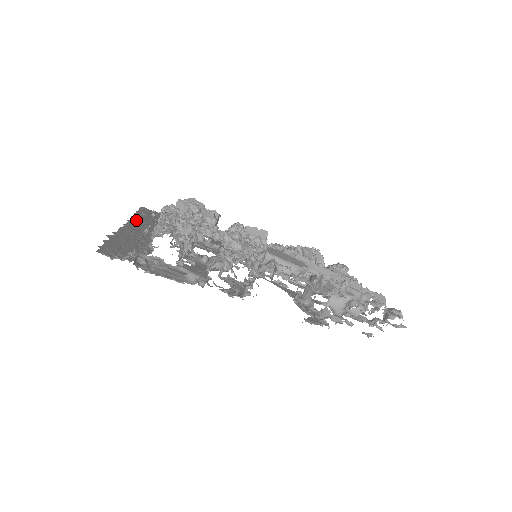
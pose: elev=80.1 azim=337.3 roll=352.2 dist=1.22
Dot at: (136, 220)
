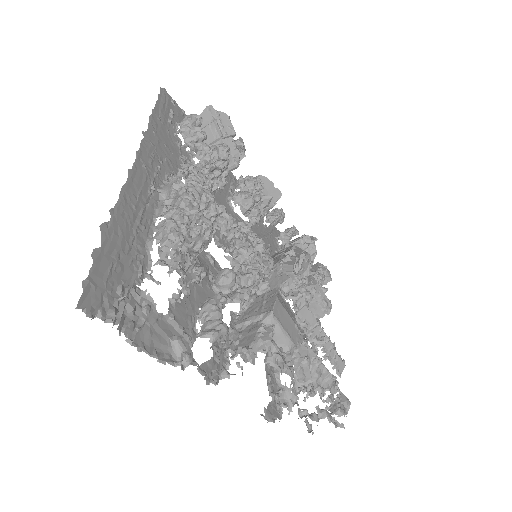
Dot at: (147, 147)
